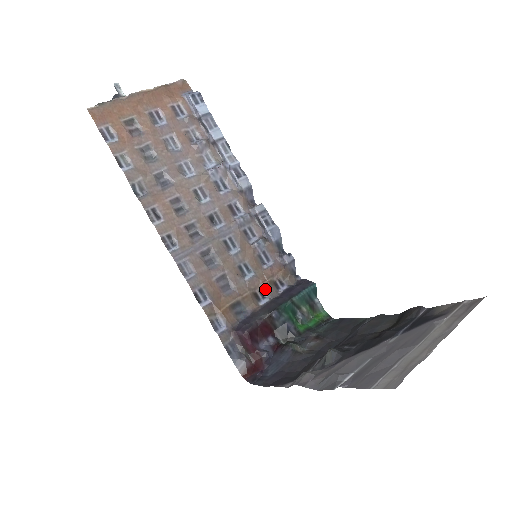
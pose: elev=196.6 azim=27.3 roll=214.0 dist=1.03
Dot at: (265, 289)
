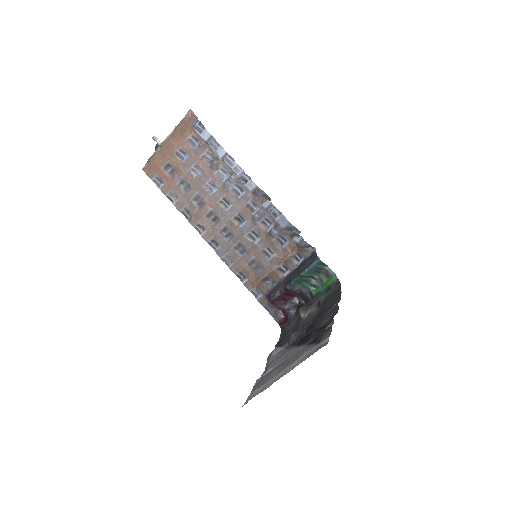
Dot at: (286, 264)
